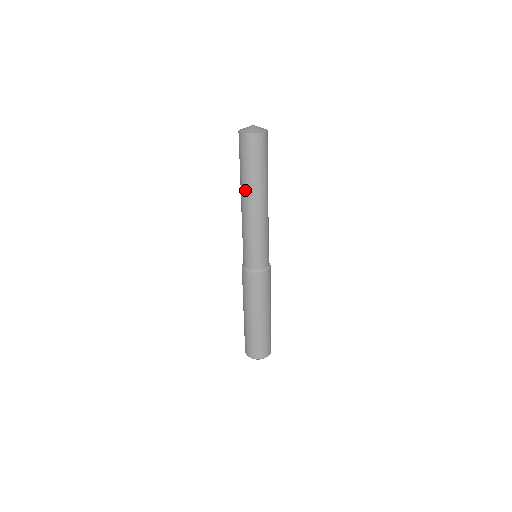
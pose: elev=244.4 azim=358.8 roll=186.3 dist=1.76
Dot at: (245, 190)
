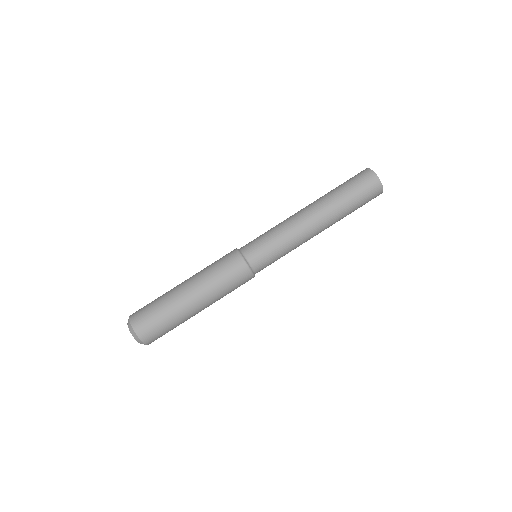
Dot at: (326, 207)
